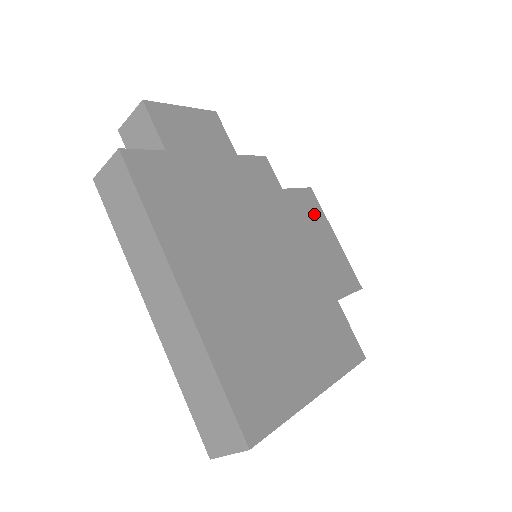
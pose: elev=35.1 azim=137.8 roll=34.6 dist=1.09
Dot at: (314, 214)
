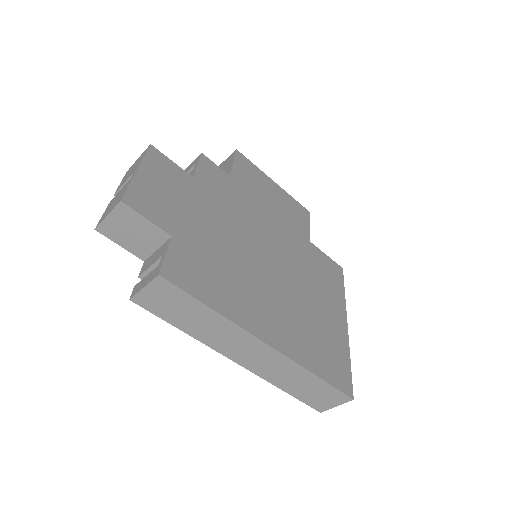
Dot at: (255, 176)
